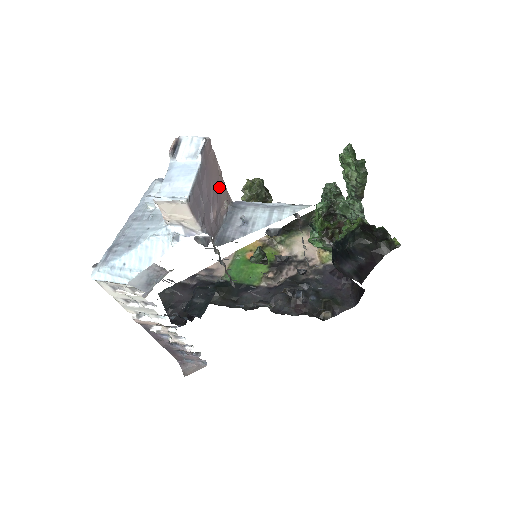
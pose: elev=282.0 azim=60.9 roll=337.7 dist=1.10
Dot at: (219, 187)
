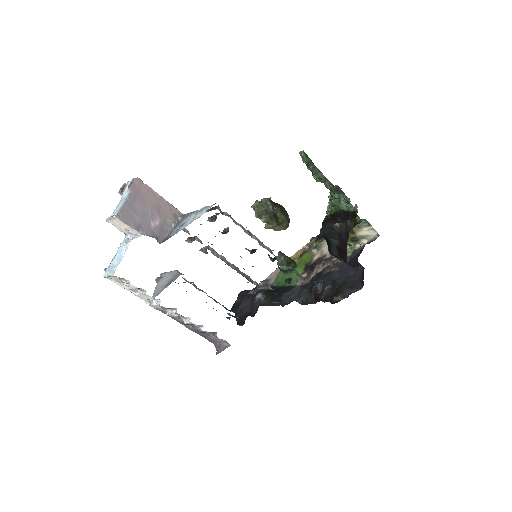
Dot at: (161, 206)
